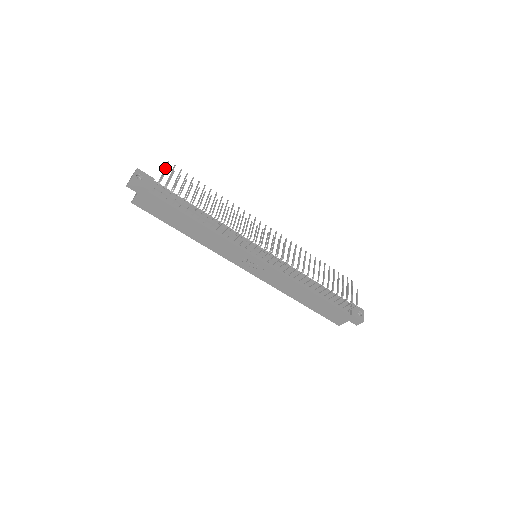
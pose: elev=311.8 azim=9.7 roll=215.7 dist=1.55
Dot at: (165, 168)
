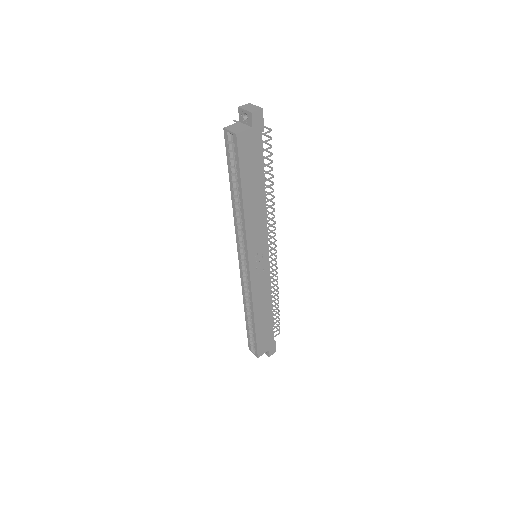
Dot at: occluded
